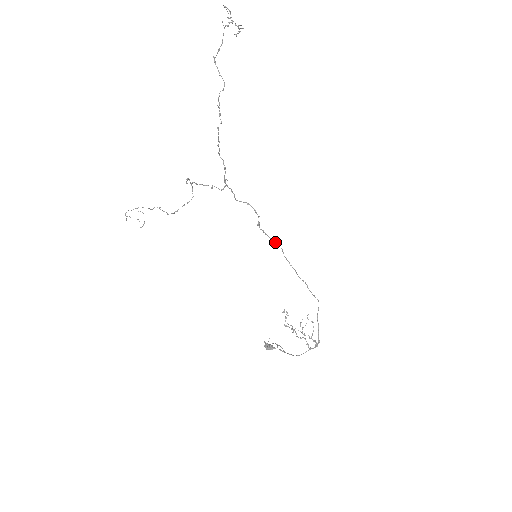
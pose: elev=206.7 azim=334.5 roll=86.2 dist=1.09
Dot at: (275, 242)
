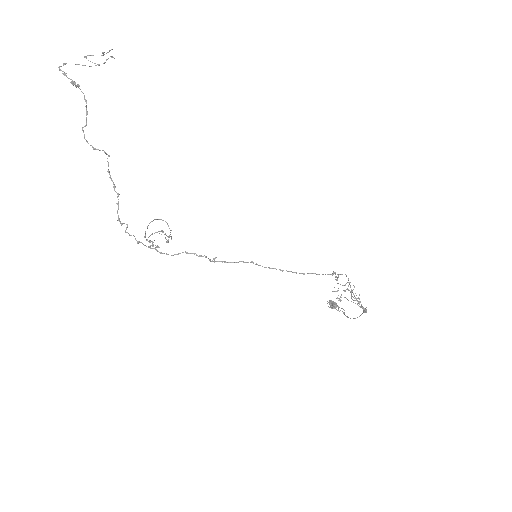
Dot at: (244, 262)
